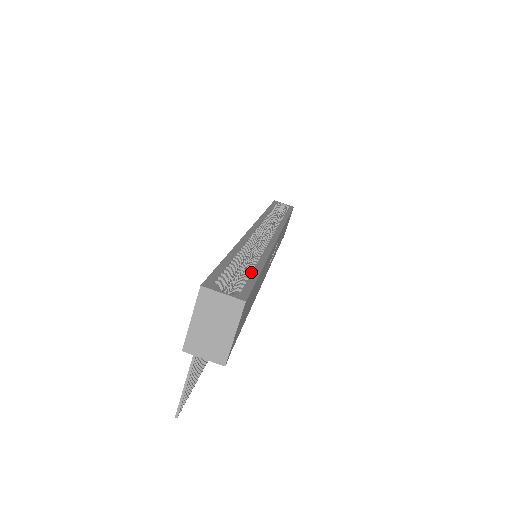
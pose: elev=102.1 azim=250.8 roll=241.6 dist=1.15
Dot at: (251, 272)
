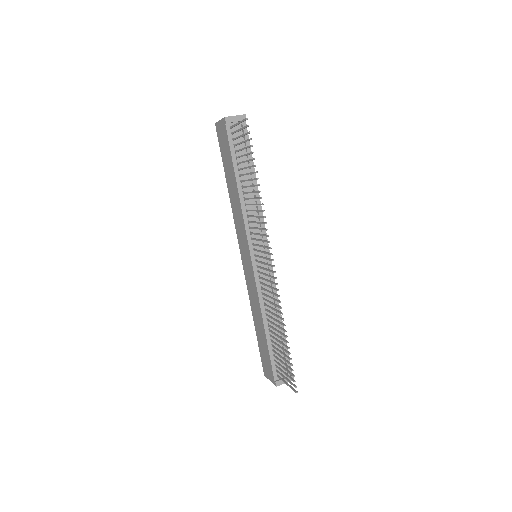
Dot at: occluded
